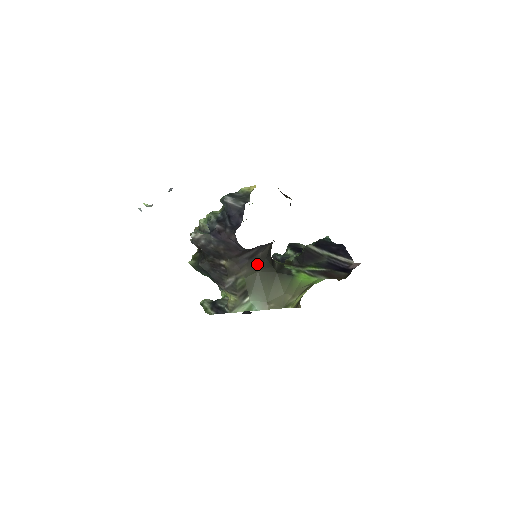
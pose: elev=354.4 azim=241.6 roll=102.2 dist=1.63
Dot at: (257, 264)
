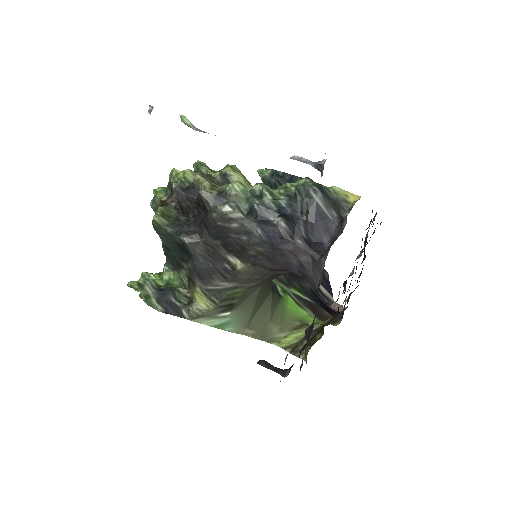
Dot at: (271, 279)
